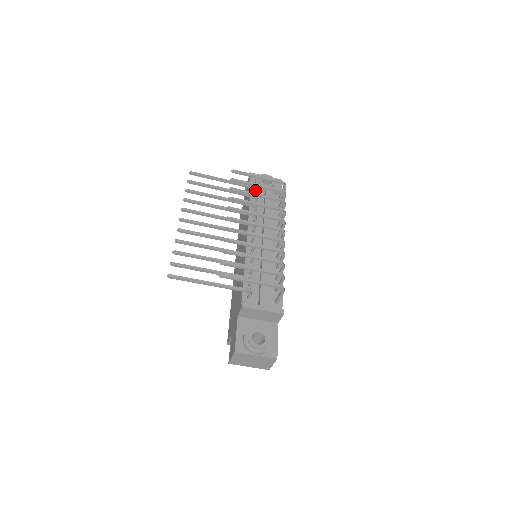
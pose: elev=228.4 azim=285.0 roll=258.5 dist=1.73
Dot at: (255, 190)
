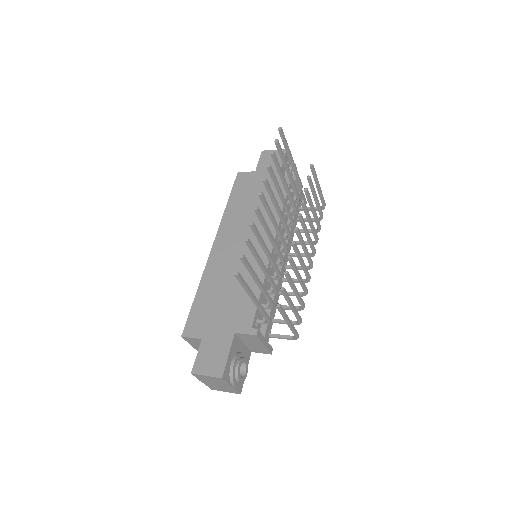
Dot at: (299, 189)
